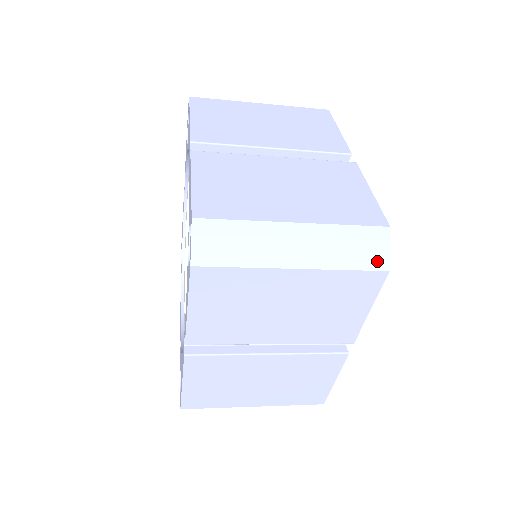
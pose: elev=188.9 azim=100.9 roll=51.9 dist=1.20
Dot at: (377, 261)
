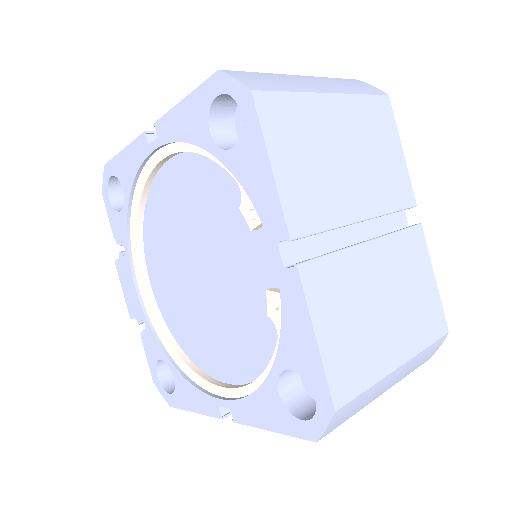
Dot at: occluded
